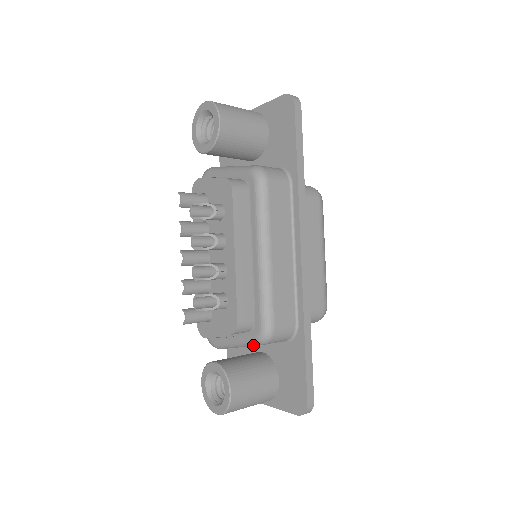
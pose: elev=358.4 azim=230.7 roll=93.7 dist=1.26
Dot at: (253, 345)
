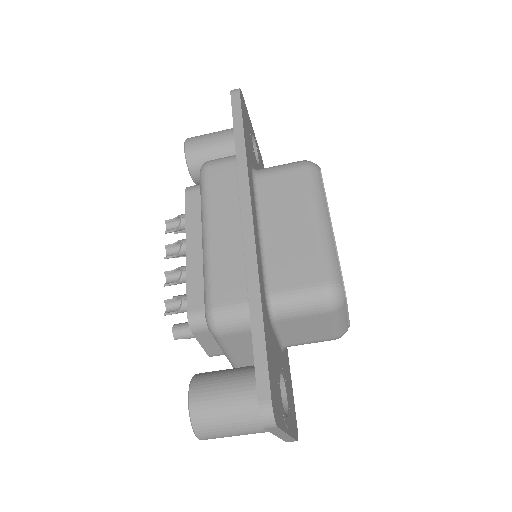
Dot at: (221, 343)
